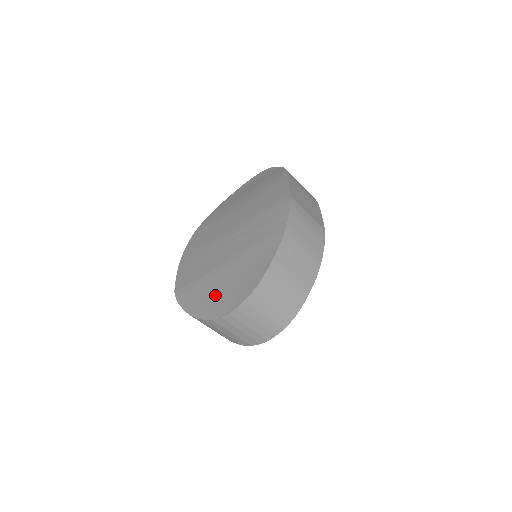
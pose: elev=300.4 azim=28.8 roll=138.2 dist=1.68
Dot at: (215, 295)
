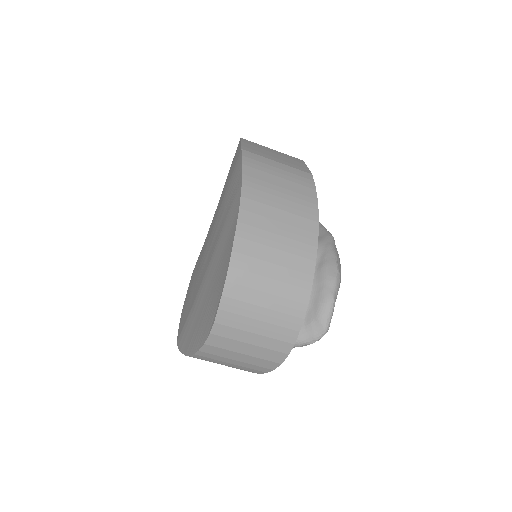
Dot at: (203, 313)
